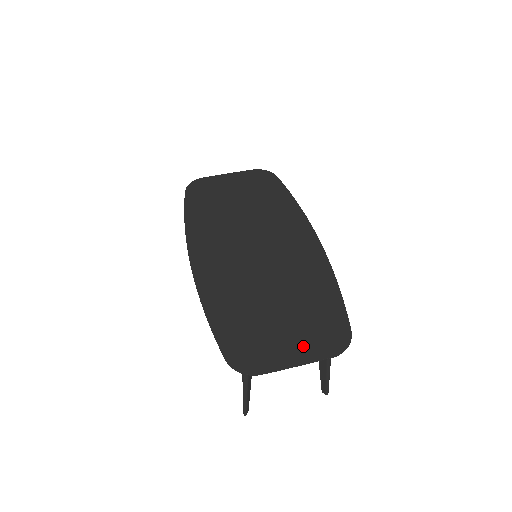
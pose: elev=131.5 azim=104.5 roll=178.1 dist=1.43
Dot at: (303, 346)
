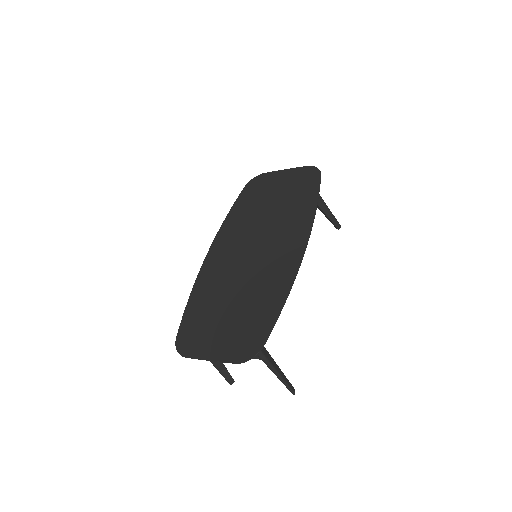
Dot at: (223, 346)
